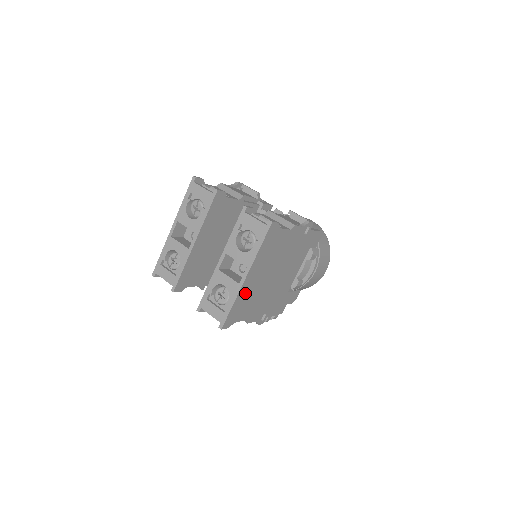
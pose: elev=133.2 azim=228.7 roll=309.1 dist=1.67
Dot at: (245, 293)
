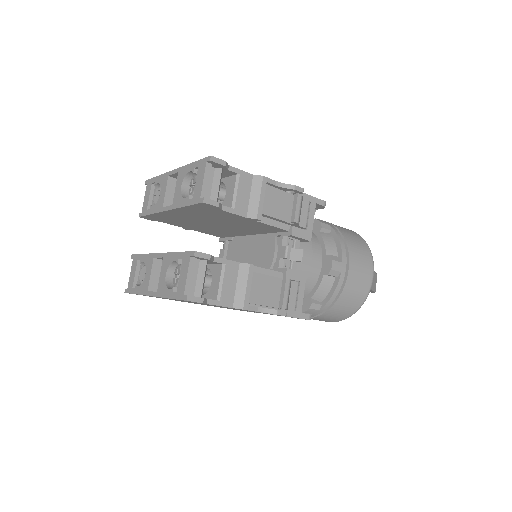
Dot at: occluded
